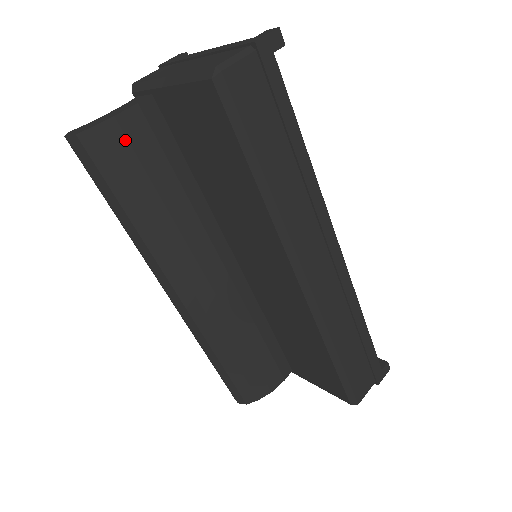
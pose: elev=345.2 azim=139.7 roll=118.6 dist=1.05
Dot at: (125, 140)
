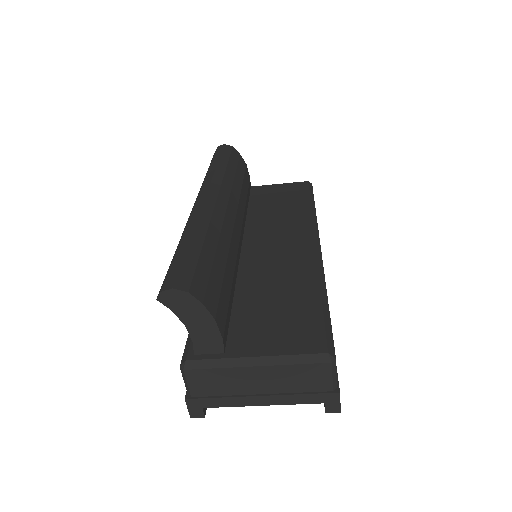
Dot at: (245, 168)
